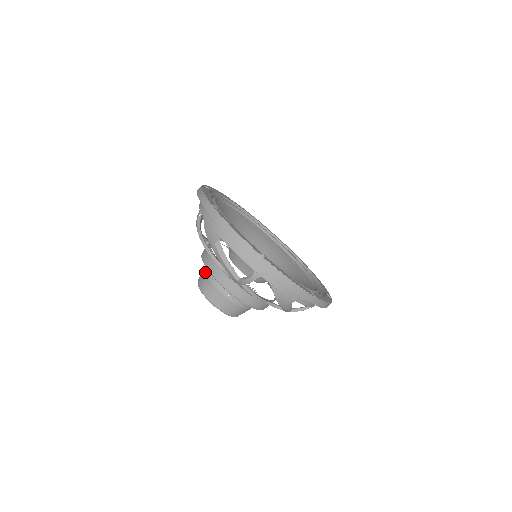
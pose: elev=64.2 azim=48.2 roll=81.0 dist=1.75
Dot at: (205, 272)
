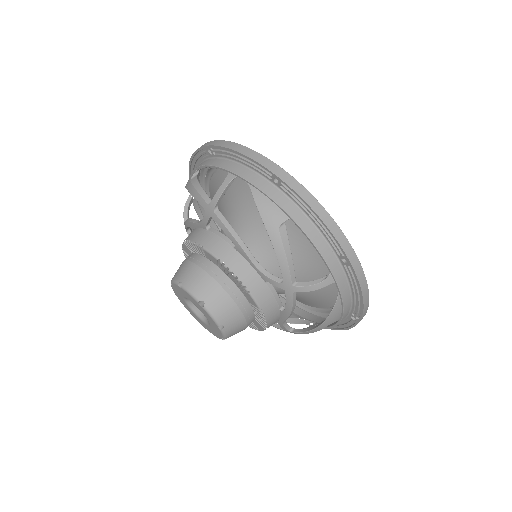
Dot at: (205, 269)
